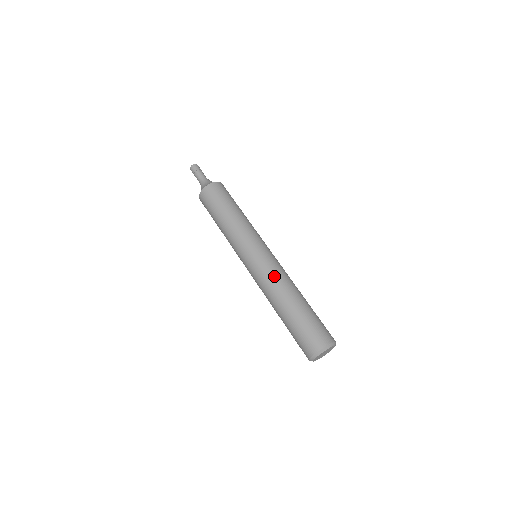
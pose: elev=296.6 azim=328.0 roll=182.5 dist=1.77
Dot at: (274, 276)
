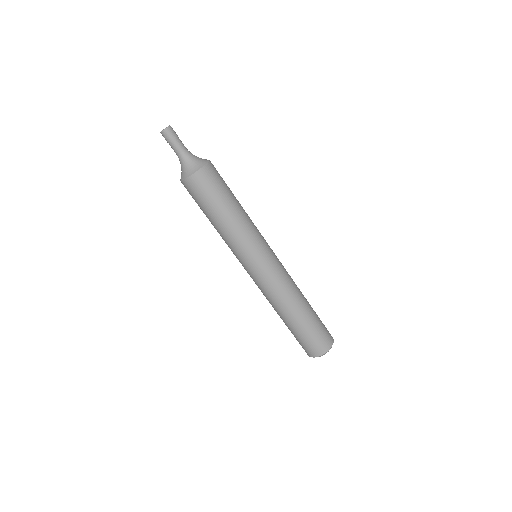
Dot at: (271, 294)
